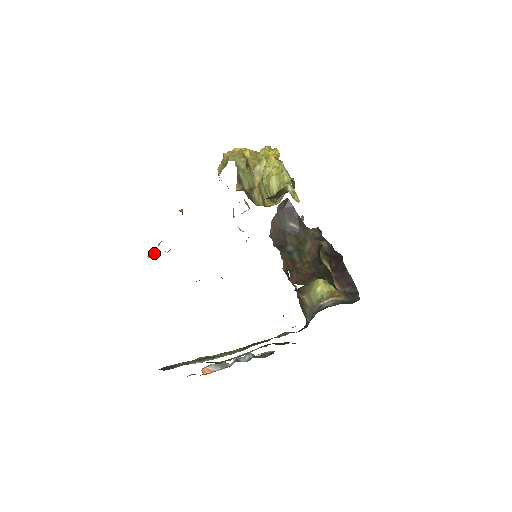
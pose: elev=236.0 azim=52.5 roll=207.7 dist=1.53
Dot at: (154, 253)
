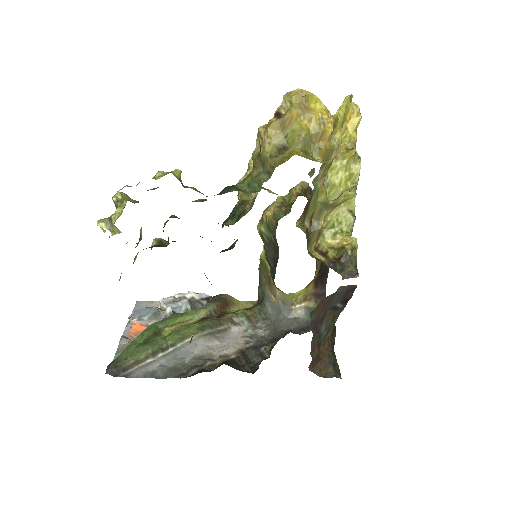
Dot at: (113, 227)
